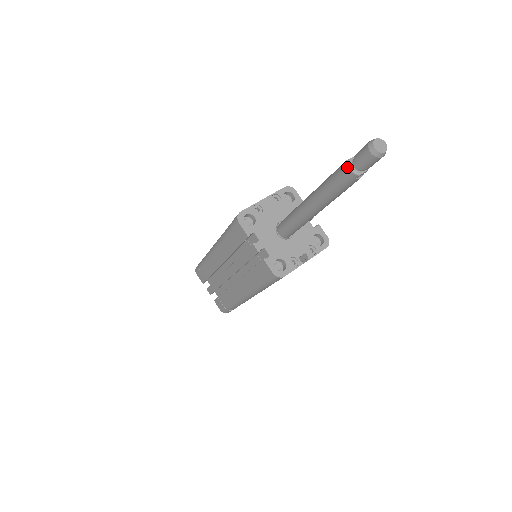
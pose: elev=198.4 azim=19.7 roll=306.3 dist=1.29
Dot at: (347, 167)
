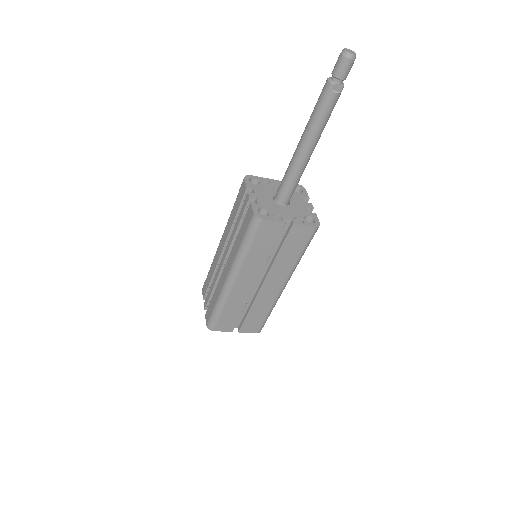
Dot at: (326, 80)
